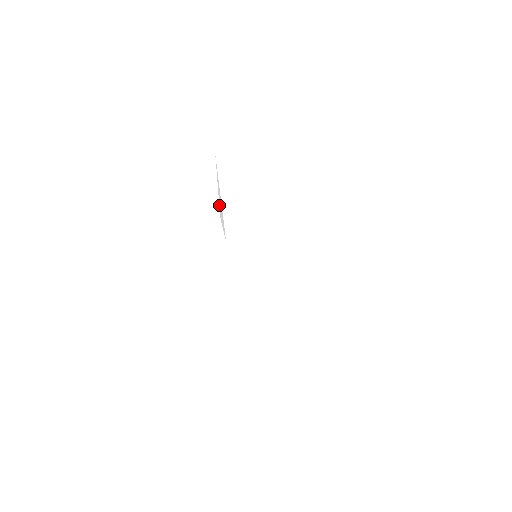
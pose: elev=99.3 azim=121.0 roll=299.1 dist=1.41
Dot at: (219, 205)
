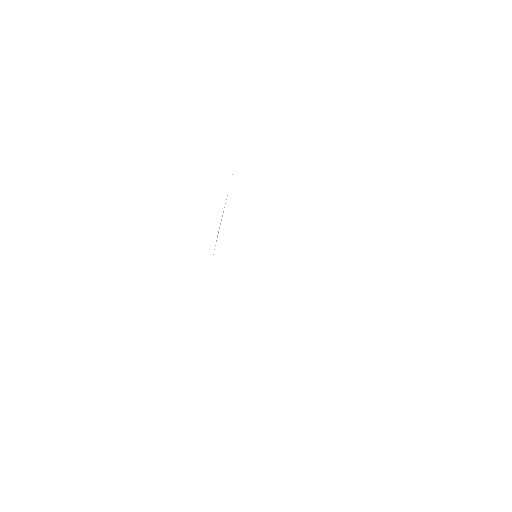
Dot at: (221, 220)
